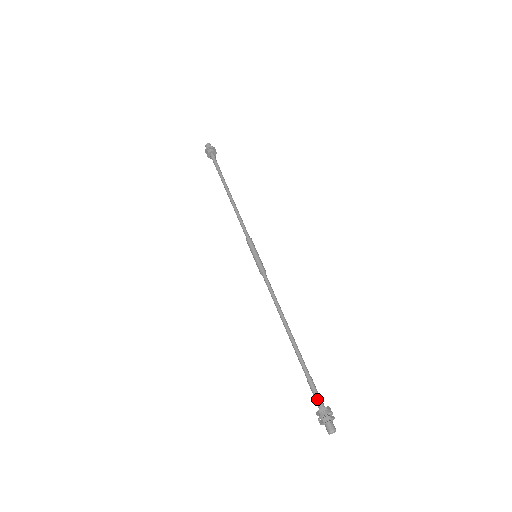
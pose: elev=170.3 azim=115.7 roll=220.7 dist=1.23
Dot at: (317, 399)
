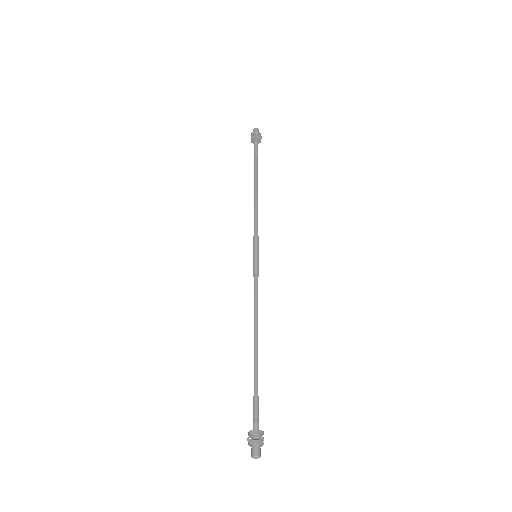
Dot at: (254, 419)
